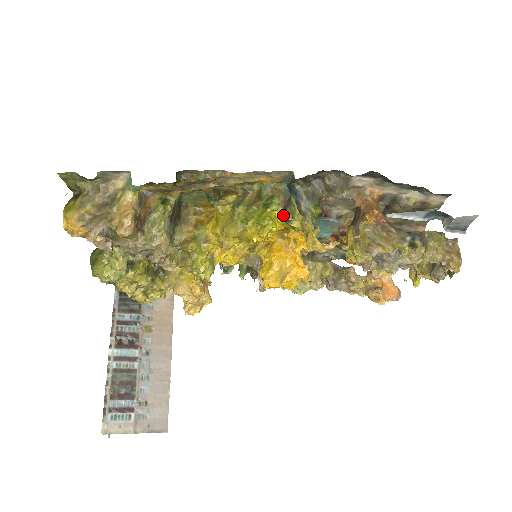
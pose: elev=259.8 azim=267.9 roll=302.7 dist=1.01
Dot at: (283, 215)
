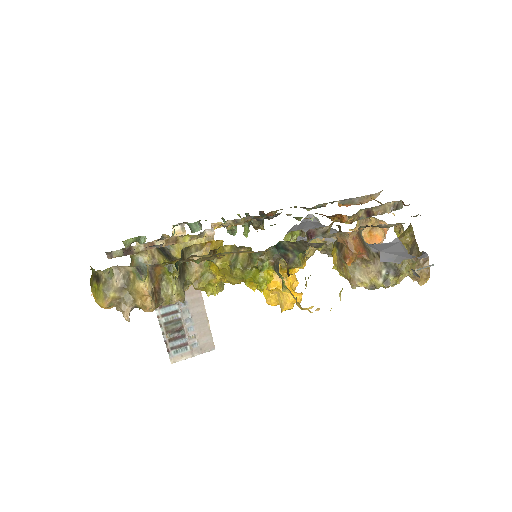
Dot at: occluded
